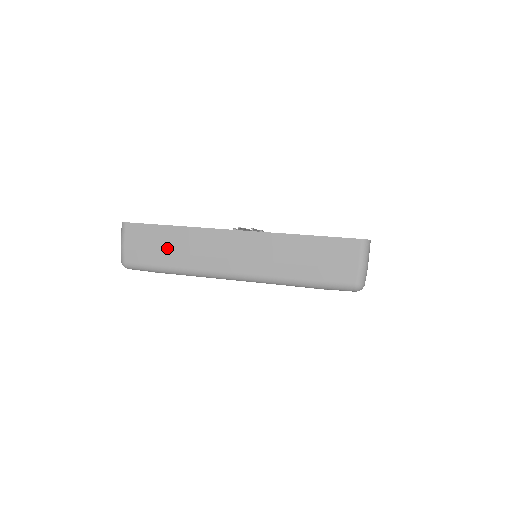
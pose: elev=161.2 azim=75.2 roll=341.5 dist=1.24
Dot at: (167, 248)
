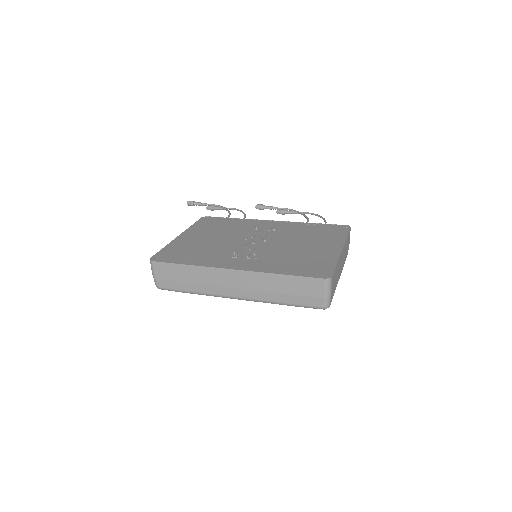
Dot at: (186, 279)
